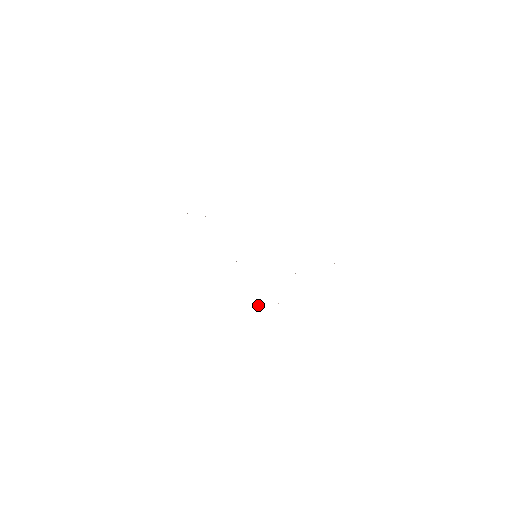
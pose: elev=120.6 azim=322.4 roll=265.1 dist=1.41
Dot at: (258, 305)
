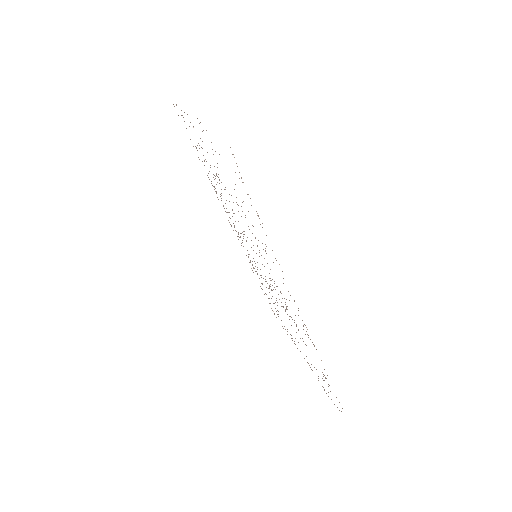
Dot at: (307, 362)
